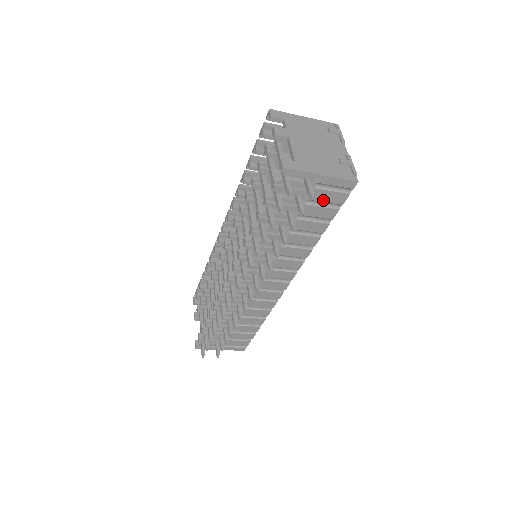
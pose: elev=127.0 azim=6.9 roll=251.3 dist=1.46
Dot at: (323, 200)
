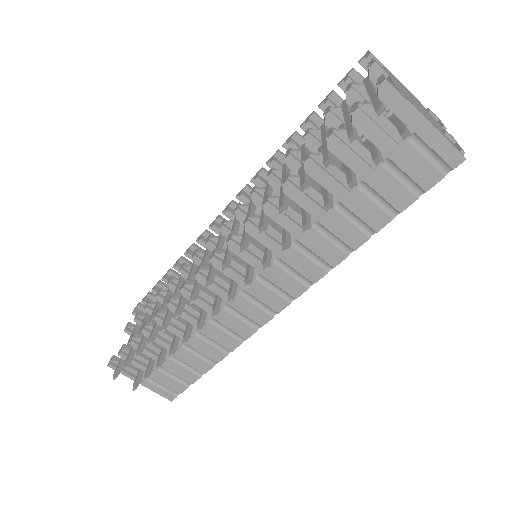
Dot at: (406, 169)
